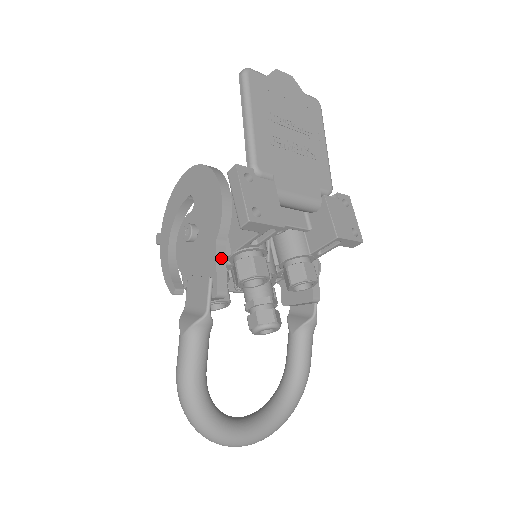
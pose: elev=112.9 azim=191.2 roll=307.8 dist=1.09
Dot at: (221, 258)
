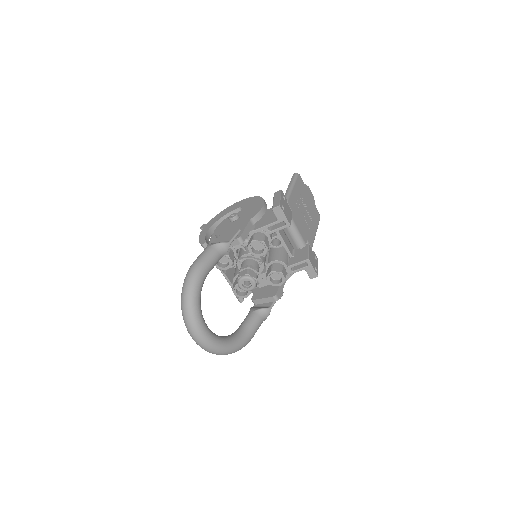
Dot at: (249, 227)
